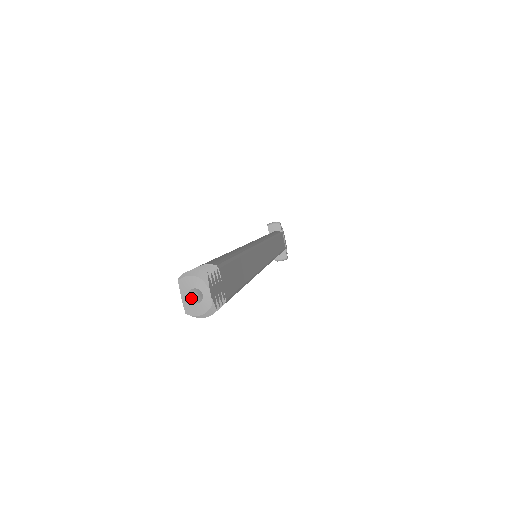
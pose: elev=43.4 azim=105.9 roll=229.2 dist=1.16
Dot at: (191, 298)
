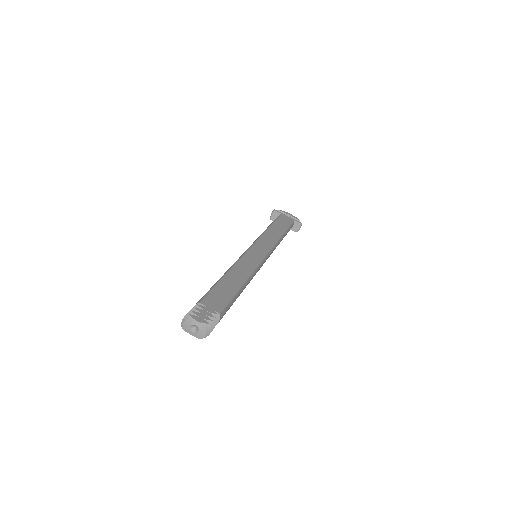
Dot at: (194, 331)
